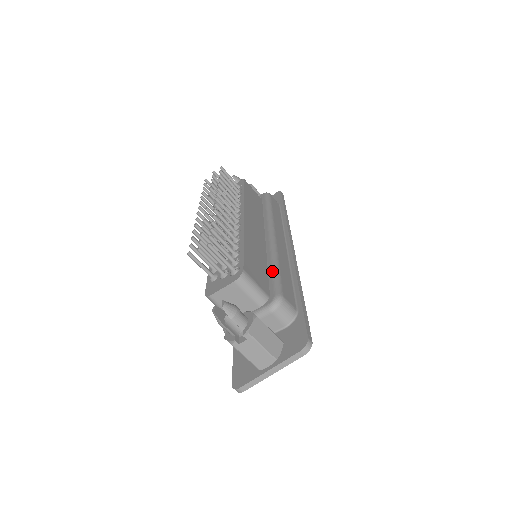
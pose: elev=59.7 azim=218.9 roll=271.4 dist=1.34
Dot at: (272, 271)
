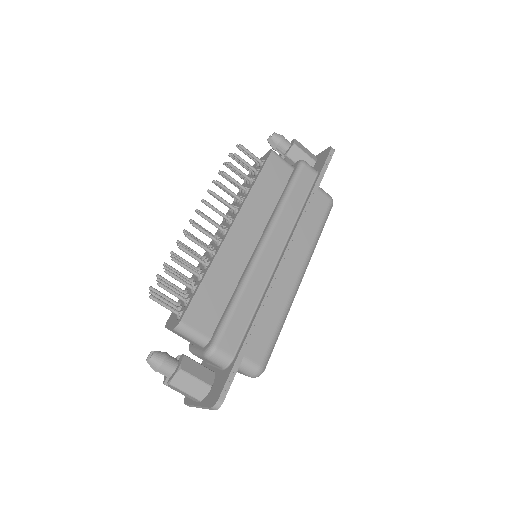
Dot at: (227, 308)
